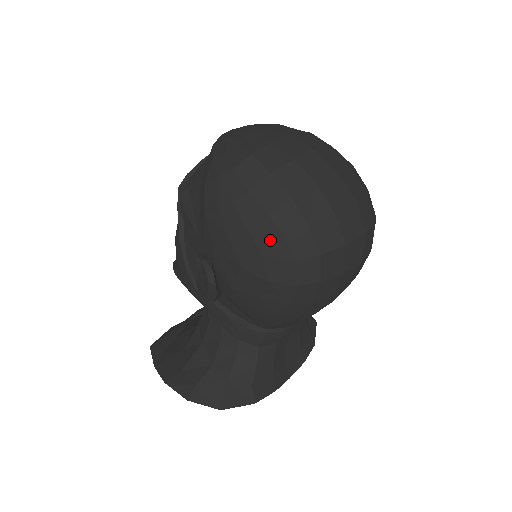
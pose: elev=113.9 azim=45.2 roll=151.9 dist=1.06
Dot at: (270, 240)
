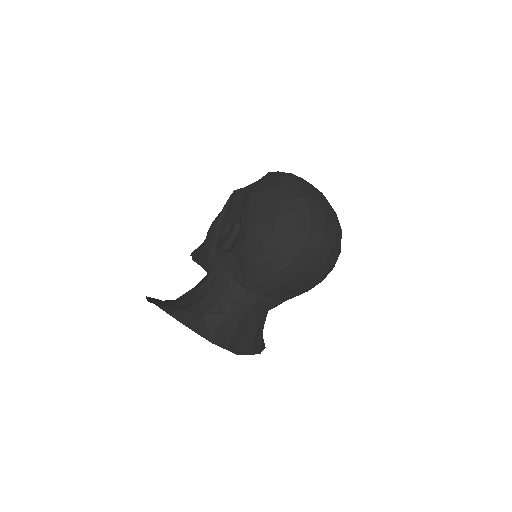
Dot at: (286, 210)
